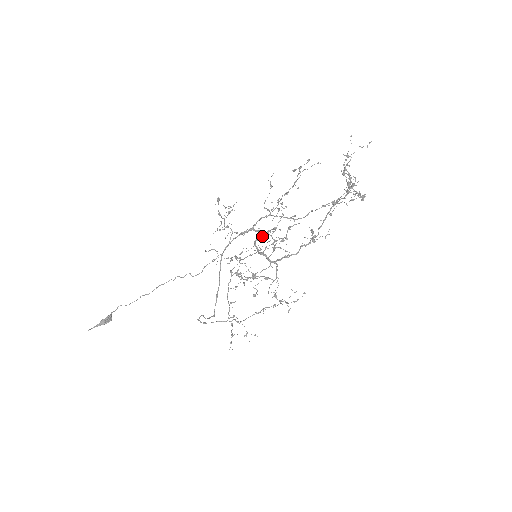
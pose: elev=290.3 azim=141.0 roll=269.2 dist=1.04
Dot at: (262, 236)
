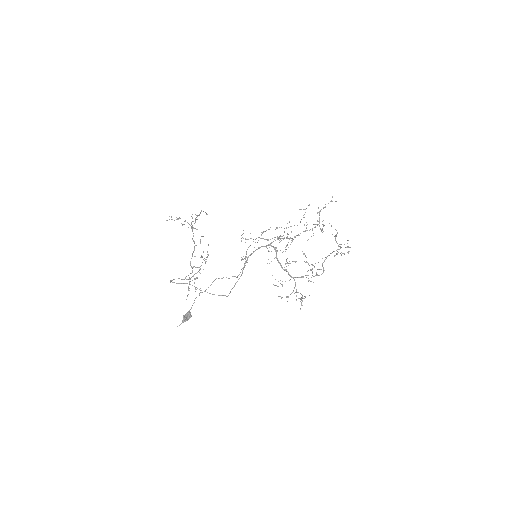
Dot at: occluded
